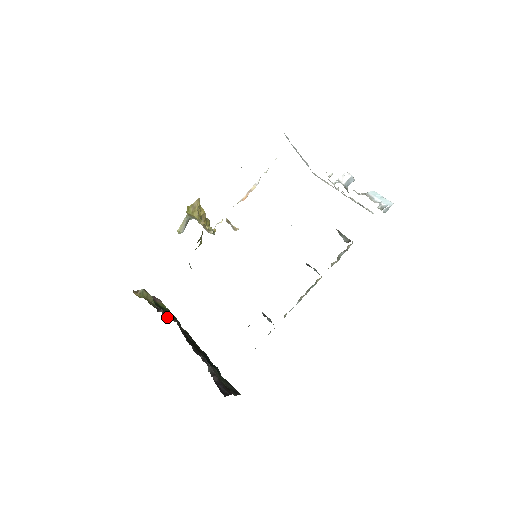
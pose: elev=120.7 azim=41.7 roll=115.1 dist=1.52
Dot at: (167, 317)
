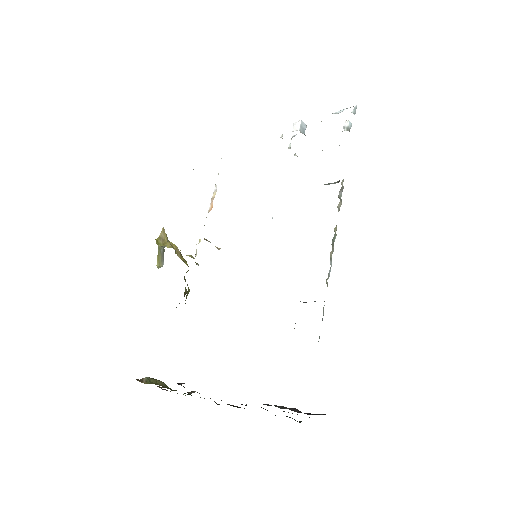
Dot at: (193, 391)
